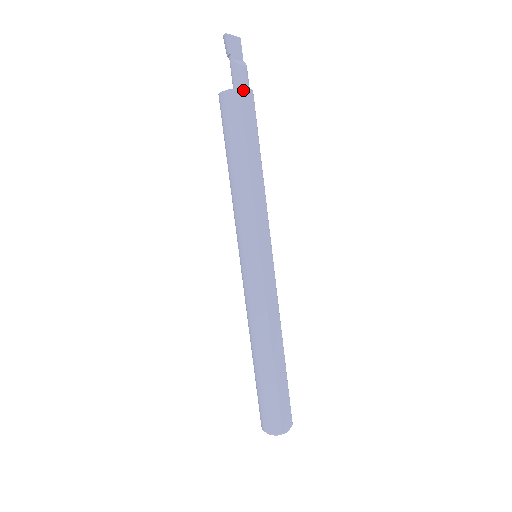
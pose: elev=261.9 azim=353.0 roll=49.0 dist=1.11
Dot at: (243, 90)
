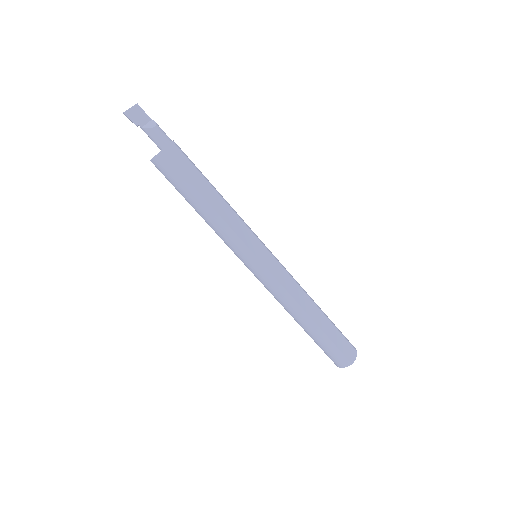
Dot at: (165, 149)
